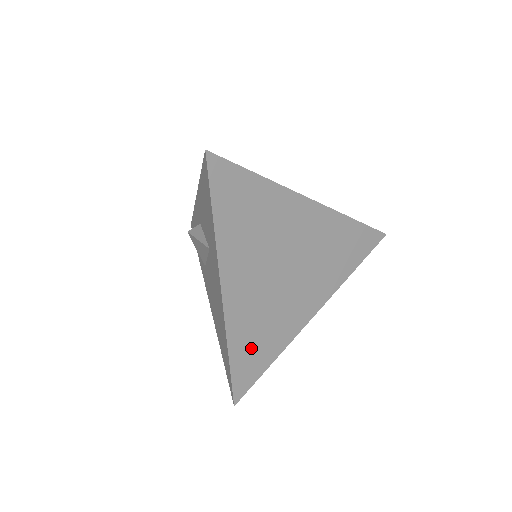
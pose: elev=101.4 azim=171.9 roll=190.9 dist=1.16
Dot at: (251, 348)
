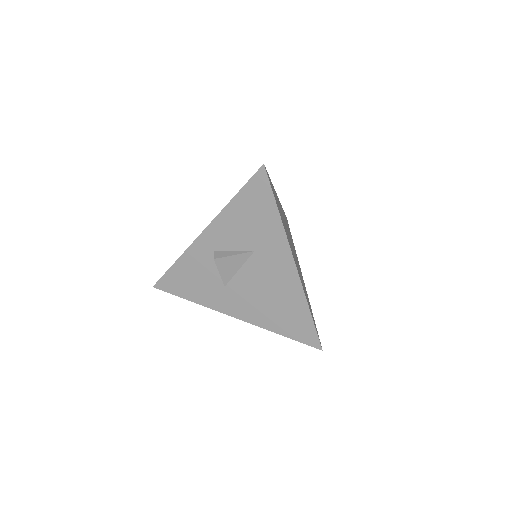
Dot at: occluded
